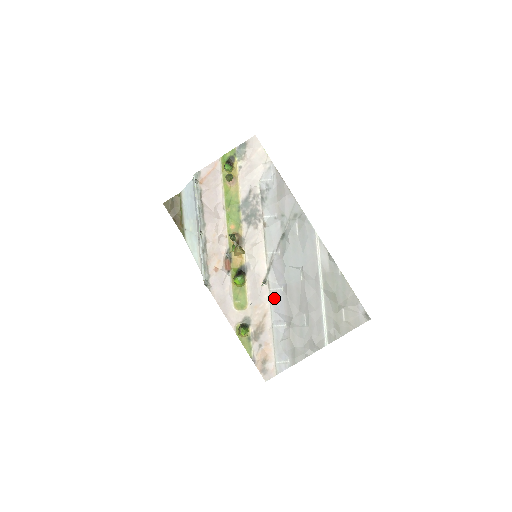
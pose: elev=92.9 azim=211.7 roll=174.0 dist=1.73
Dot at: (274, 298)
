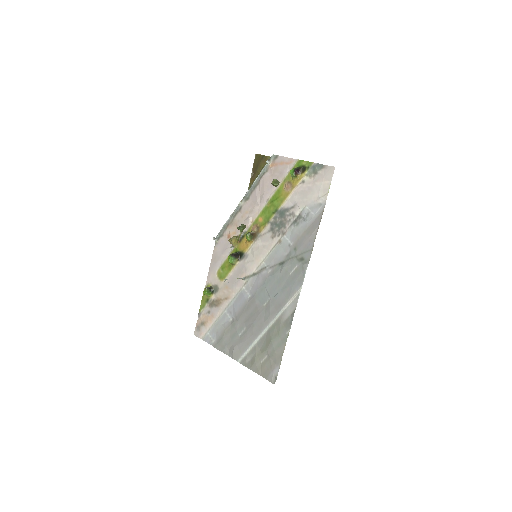
Dot at: (240, 295)
